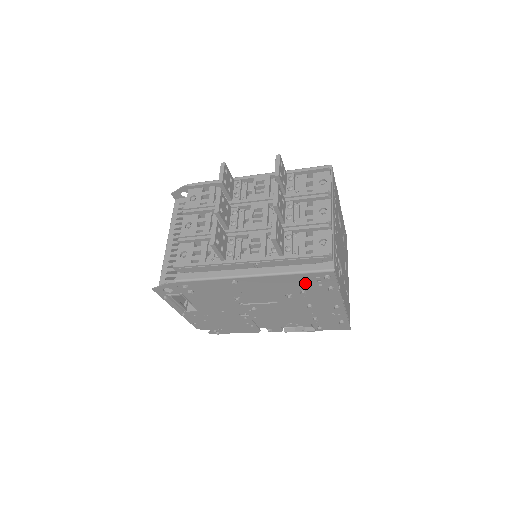
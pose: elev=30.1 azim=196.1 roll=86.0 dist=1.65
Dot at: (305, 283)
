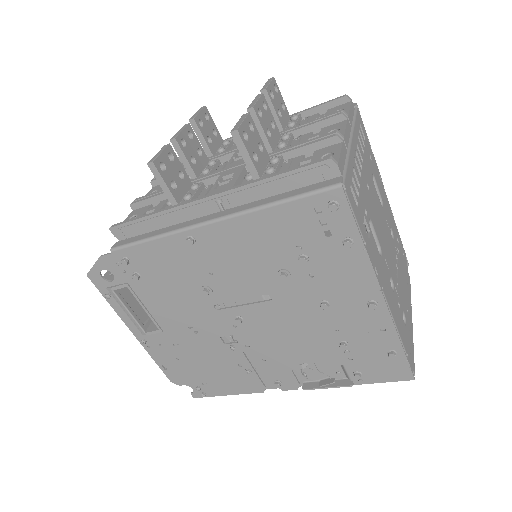
Dot at: (301, 232)
